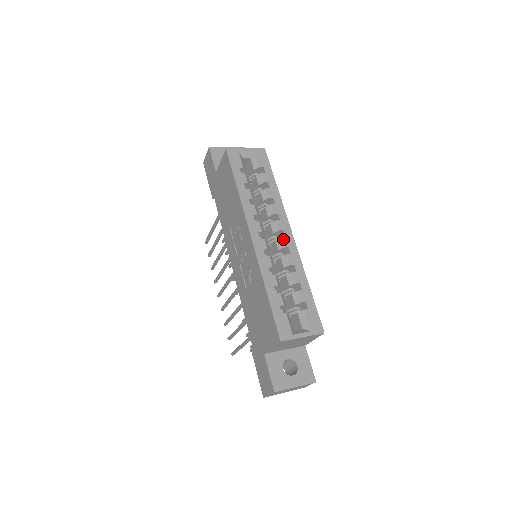
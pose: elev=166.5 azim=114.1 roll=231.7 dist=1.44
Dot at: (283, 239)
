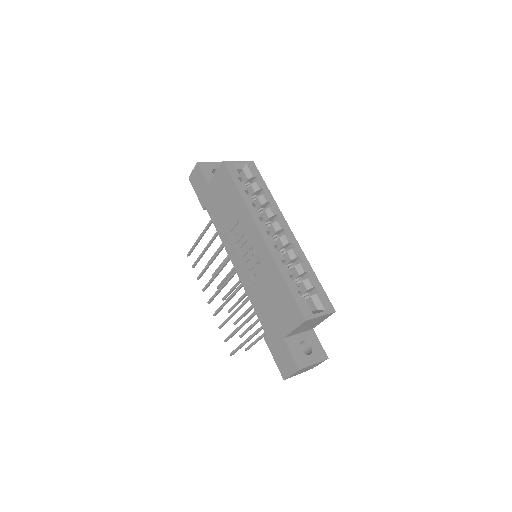
Dot at: (286, 236)
